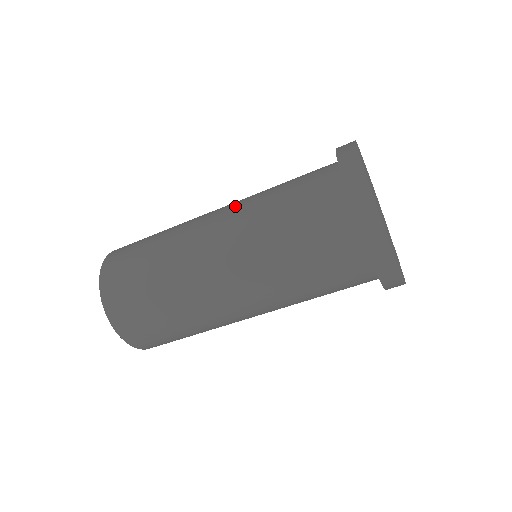
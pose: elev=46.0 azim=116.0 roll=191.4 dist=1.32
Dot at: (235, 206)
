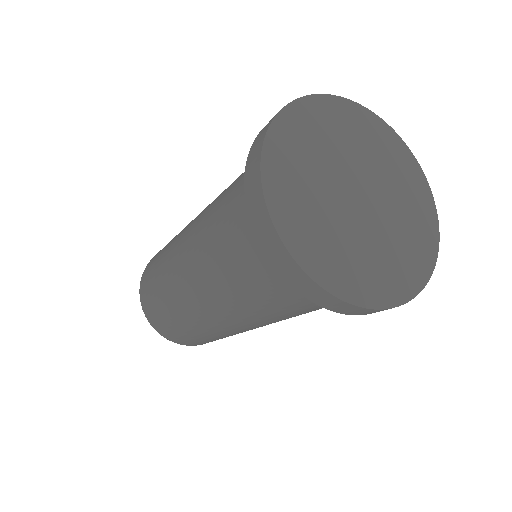
Dot at: (195, 262)
